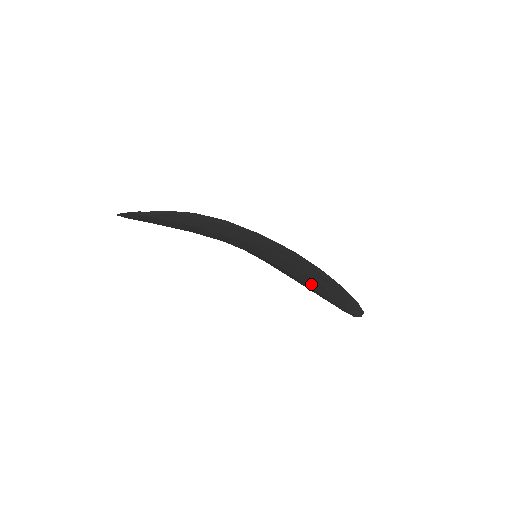
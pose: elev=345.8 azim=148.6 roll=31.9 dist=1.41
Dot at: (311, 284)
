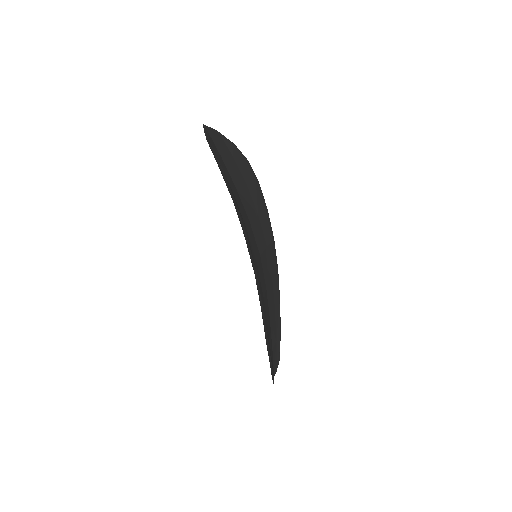
Dot at: occluded
